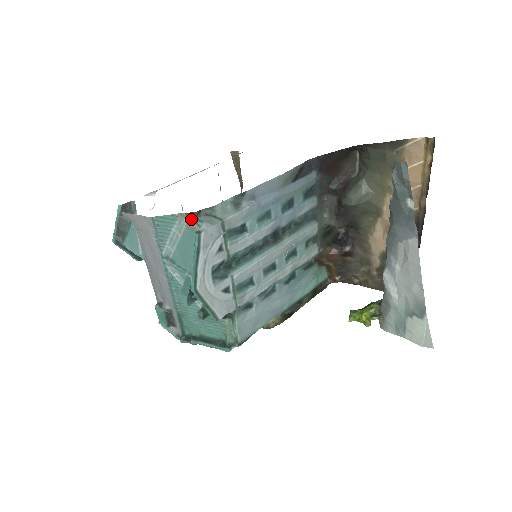
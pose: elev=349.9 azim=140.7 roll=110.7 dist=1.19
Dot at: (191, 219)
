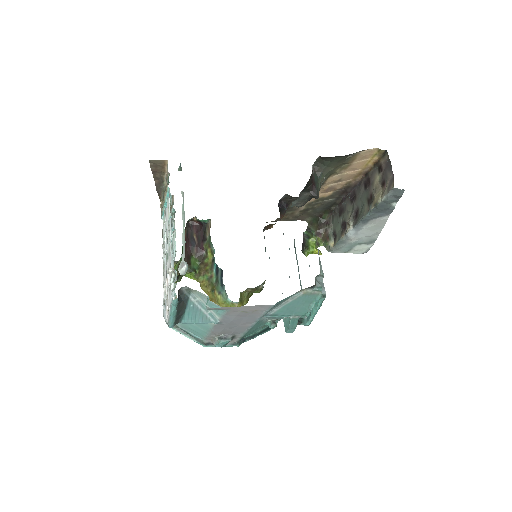
Dot at: (311, 290)
